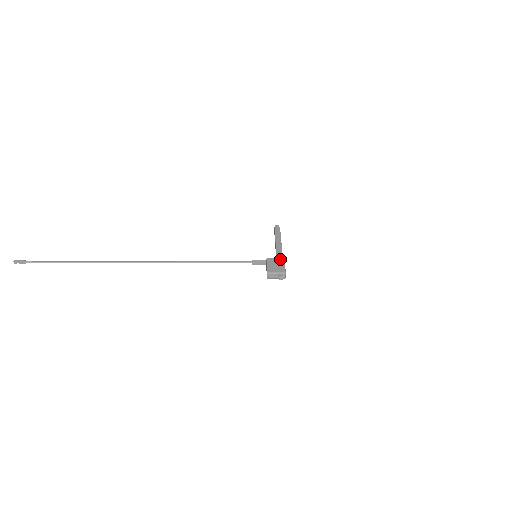
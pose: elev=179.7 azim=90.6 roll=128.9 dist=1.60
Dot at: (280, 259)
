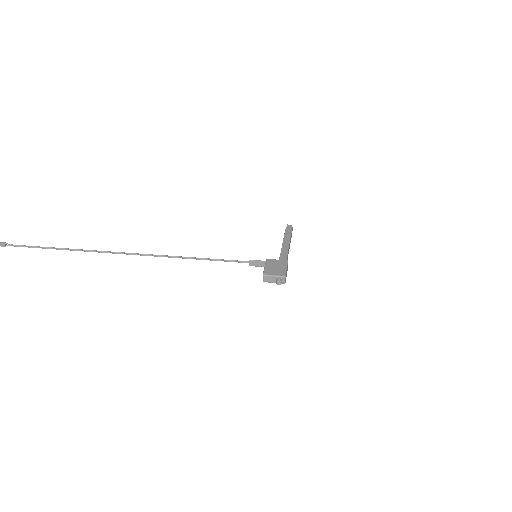
Dot at: (282, 261)
